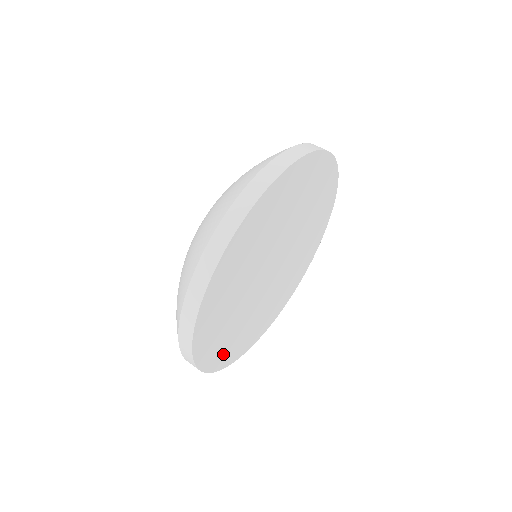
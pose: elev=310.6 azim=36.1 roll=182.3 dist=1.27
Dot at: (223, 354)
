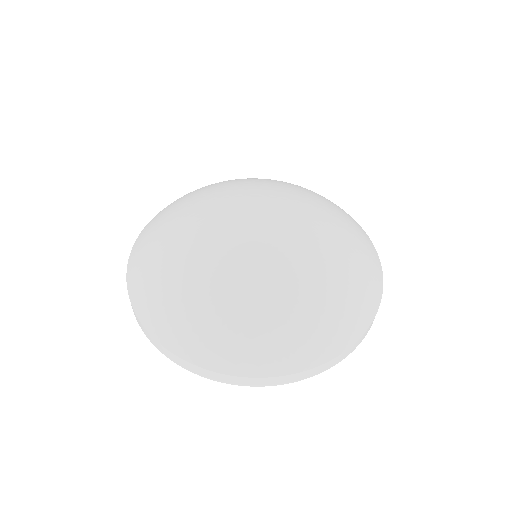
Dot at: occluded
